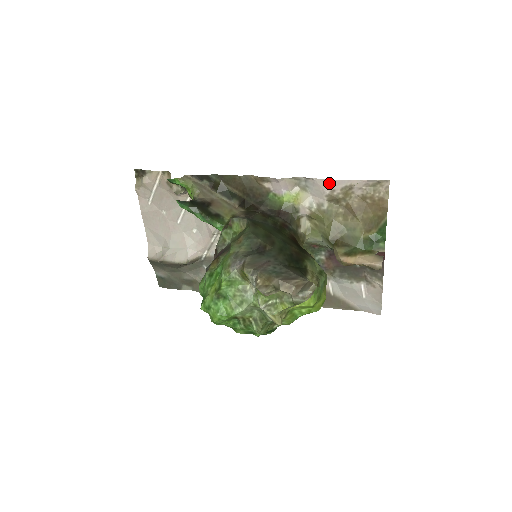
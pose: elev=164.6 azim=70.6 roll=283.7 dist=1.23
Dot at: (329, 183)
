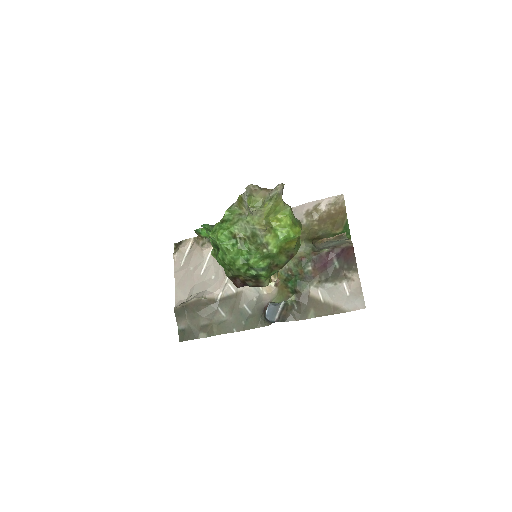
Dot at: (304, 206)
